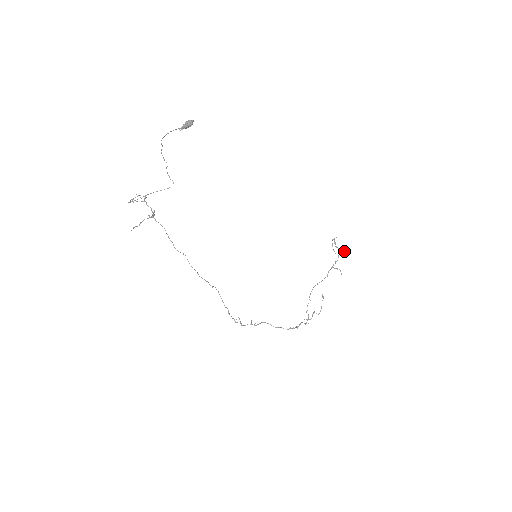
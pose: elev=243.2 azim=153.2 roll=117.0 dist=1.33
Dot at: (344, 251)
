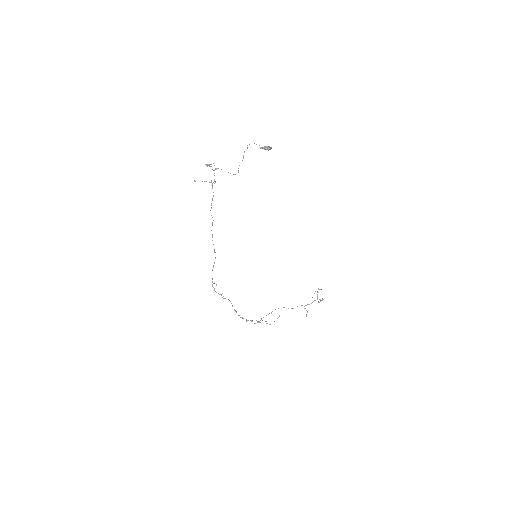
Dot at: occluded
